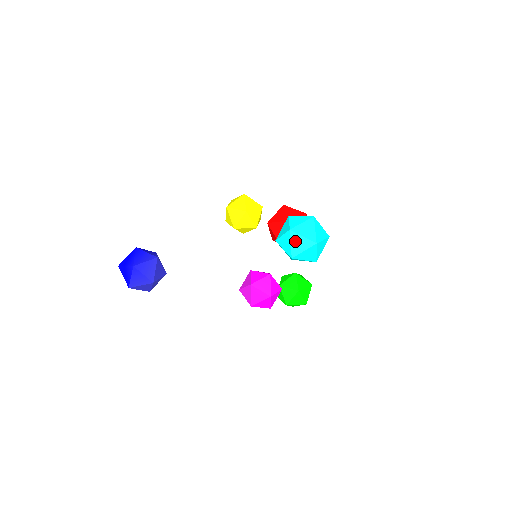
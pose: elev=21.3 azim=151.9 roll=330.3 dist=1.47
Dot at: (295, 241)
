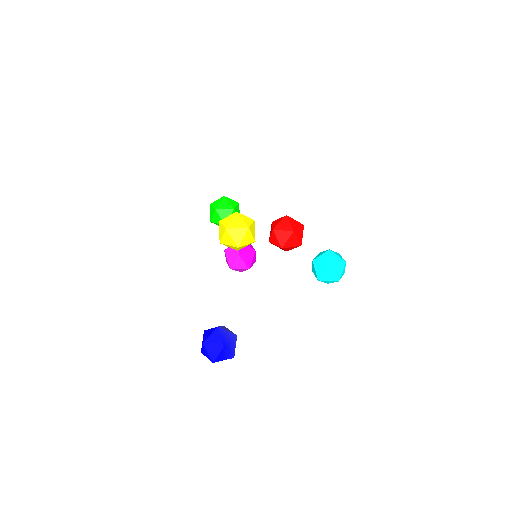
Dot at: occluded
